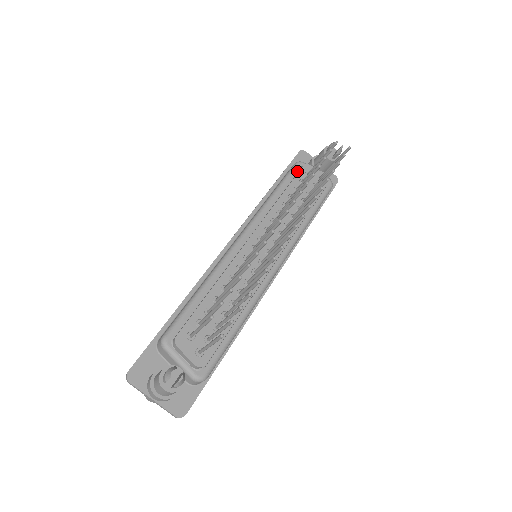
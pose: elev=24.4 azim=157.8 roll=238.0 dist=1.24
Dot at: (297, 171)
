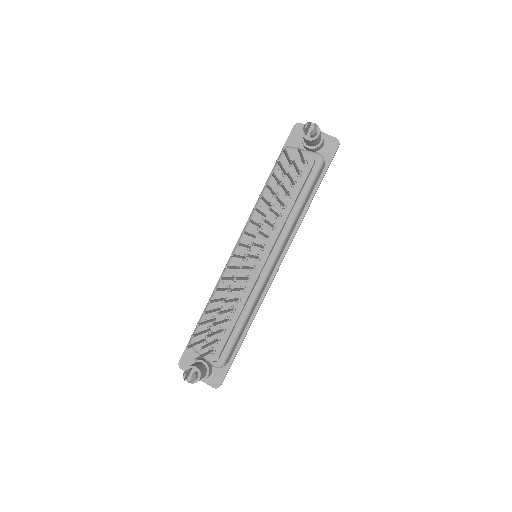
Dot at: occluded
